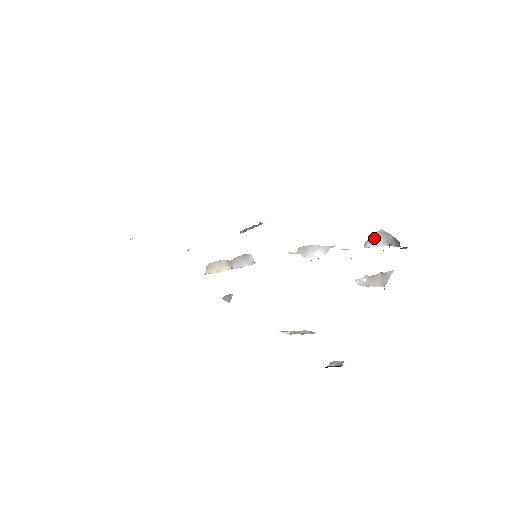
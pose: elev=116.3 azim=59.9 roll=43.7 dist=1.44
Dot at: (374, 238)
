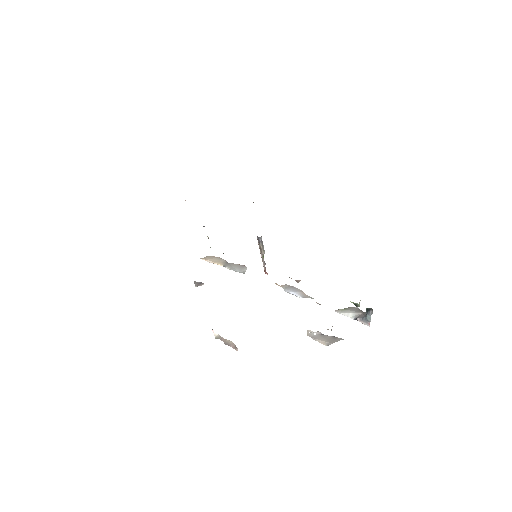
Dot at: (348, 309)
